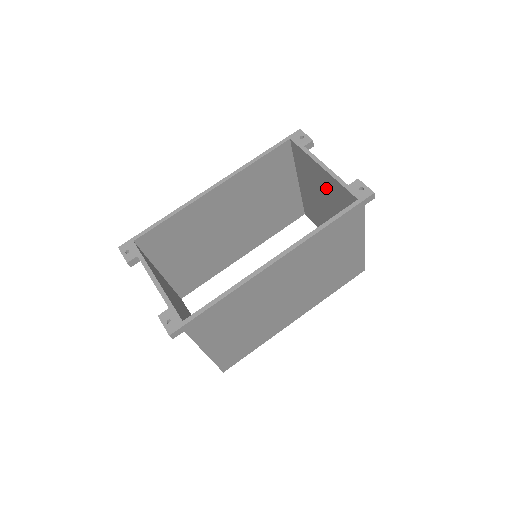
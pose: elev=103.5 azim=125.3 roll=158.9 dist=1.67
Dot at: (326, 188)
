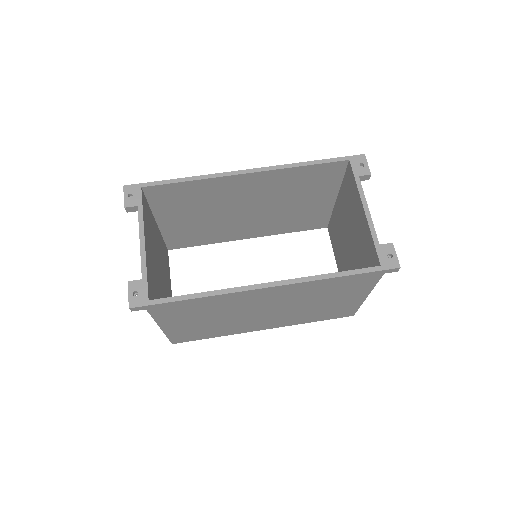
Dot at: (358, 229)
